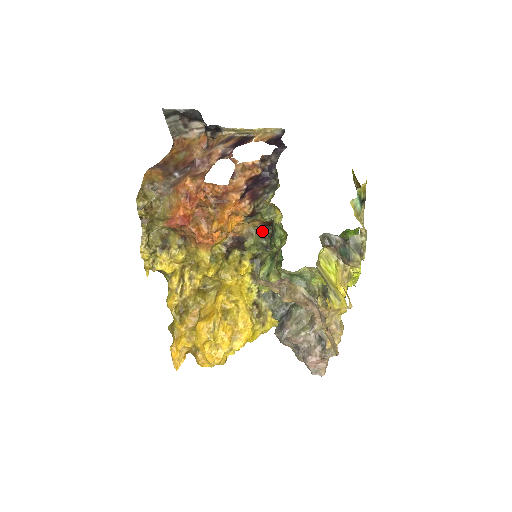
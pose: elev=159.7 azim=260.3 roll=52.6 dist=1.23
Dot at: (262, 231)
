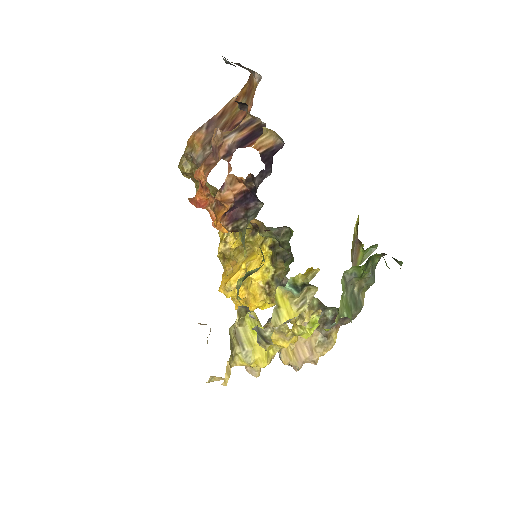
Dot at: (274, 230)
